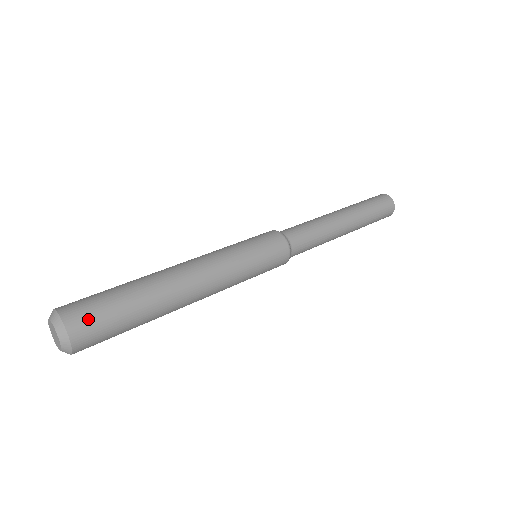
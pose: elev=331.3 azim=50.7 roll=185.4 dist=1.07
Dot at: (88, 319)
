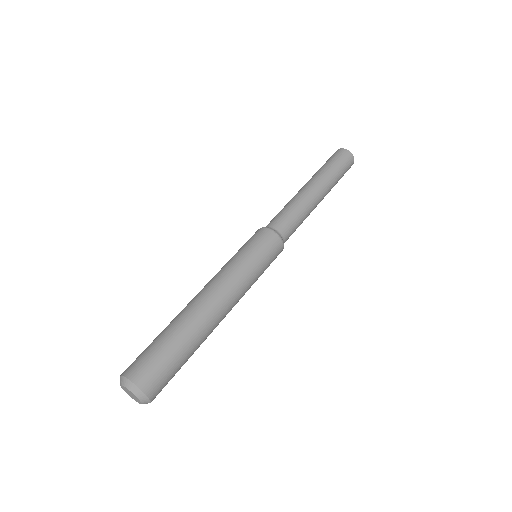
Dot at: (158, 379)
